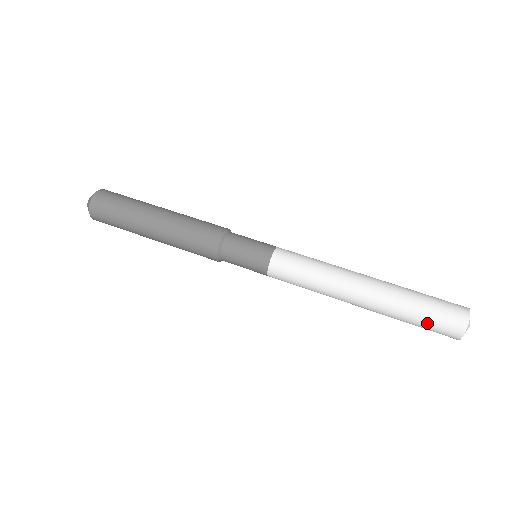
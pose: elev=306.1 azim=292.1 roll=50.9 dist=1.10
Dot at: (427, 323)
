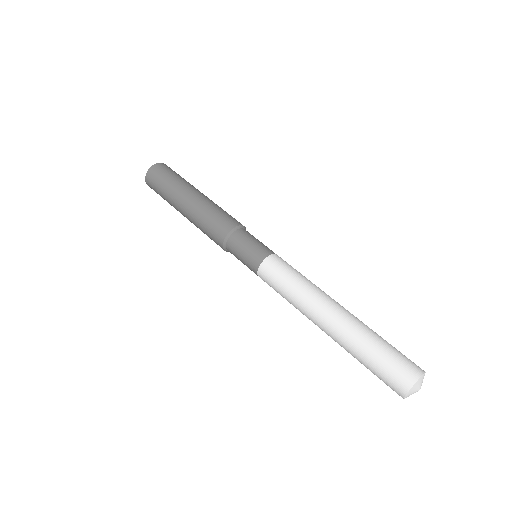
Dot at: (374, 374)
